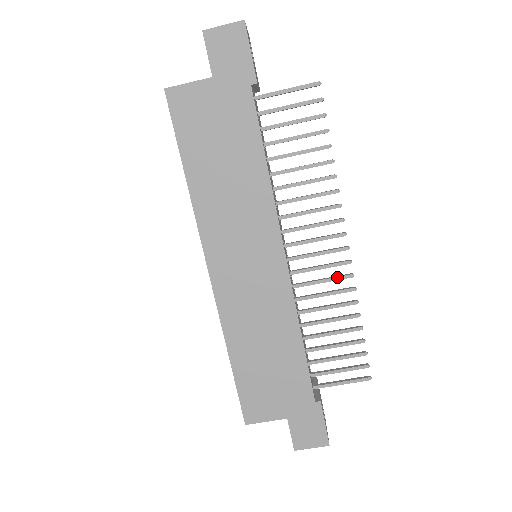
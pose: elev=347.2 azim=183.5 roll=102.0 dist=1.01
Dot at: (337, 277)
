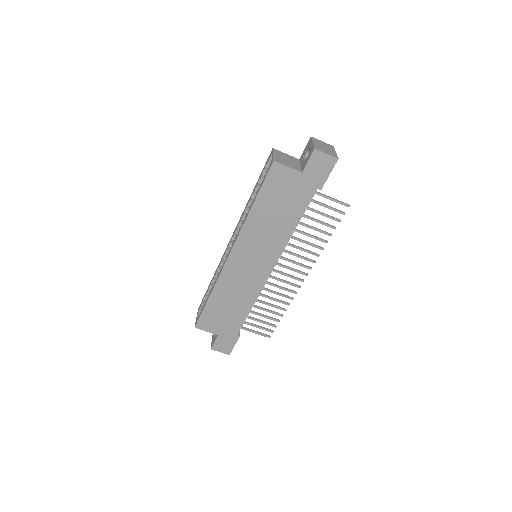
Dot at: (289, 290)
